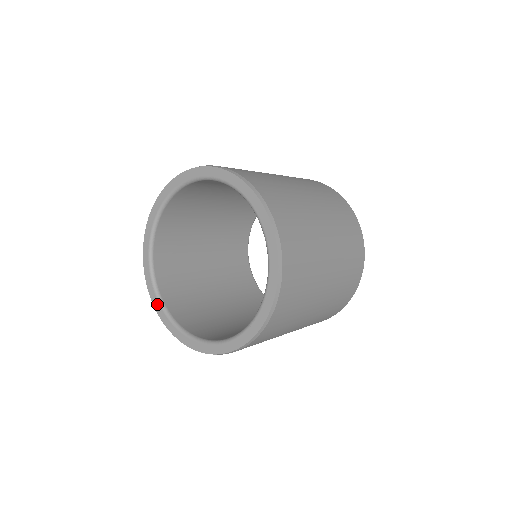
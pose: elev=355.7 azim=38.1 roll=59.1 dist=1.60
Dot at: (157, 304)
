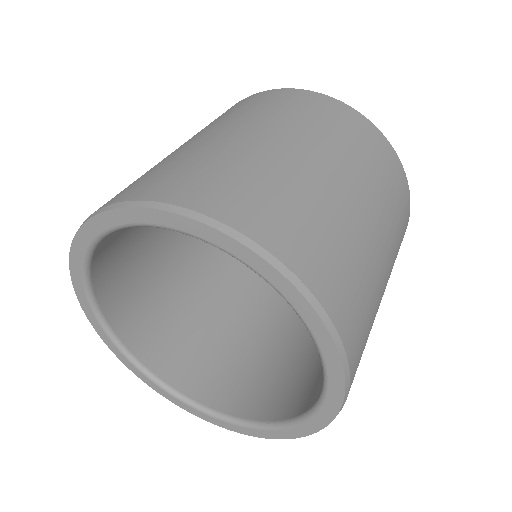
Dot at: (141, 375)
